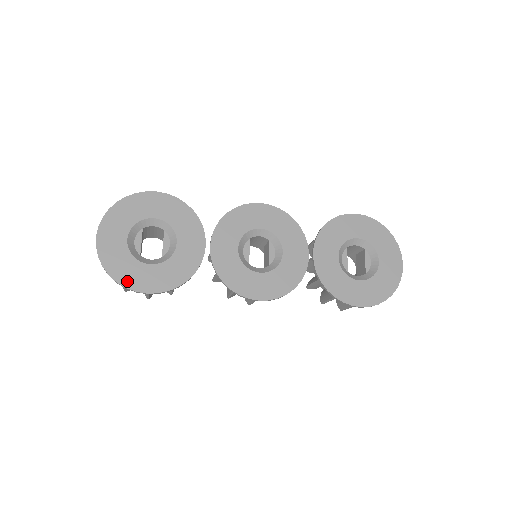
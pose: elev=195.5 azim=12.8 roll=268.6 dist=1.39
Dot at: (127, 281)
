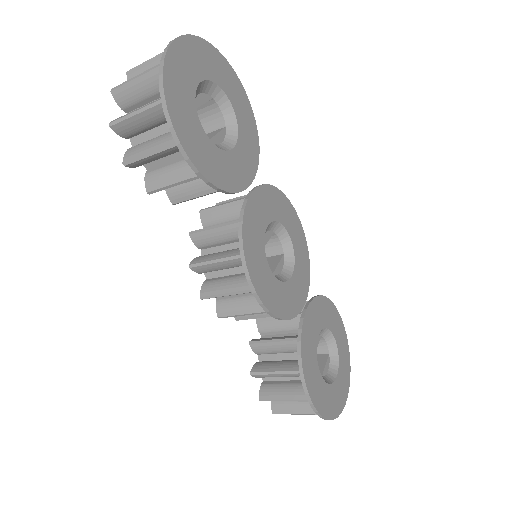
Dot at: (173, 105)
